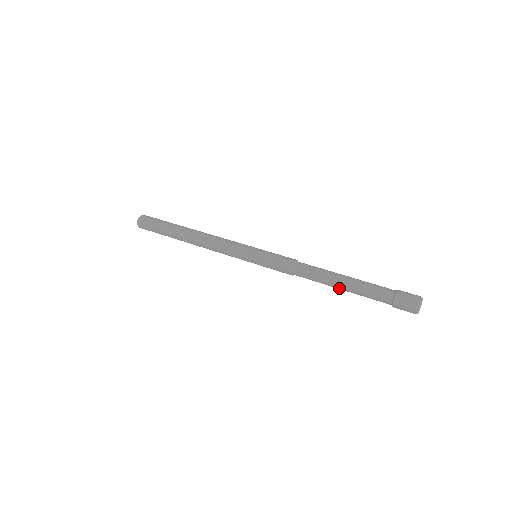
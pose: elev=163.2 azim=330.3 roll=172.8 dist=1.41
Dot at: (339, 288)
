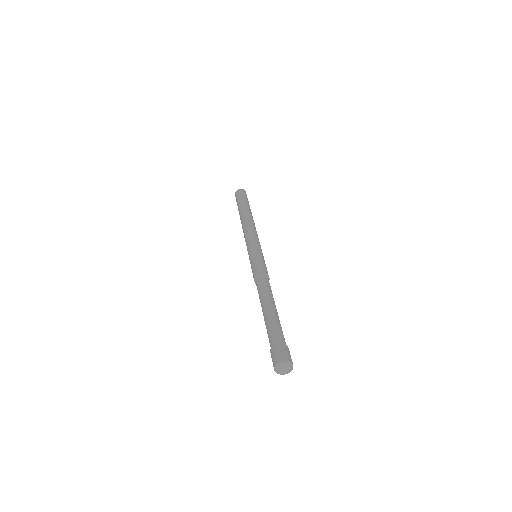
Dot at: occluded
